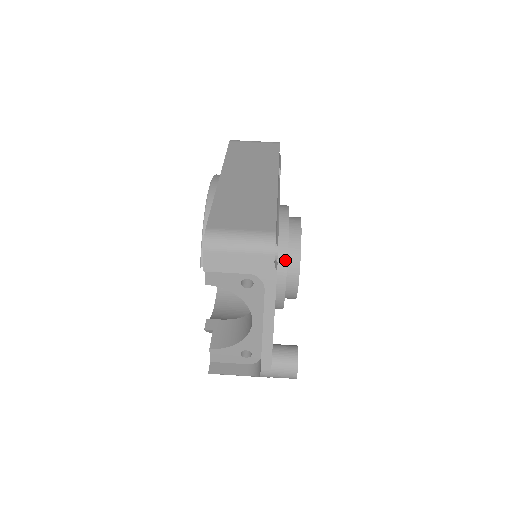
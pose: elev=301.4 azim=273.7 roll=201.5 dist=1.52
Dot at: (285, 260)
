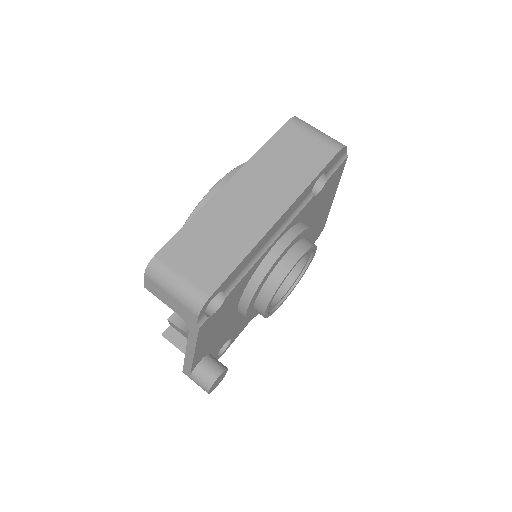
Dot at: (251, 296)
